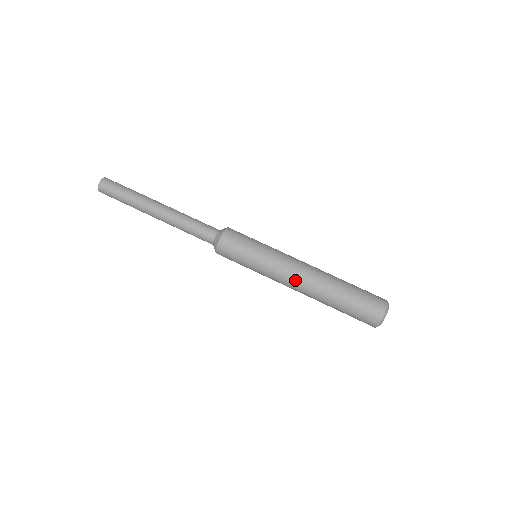
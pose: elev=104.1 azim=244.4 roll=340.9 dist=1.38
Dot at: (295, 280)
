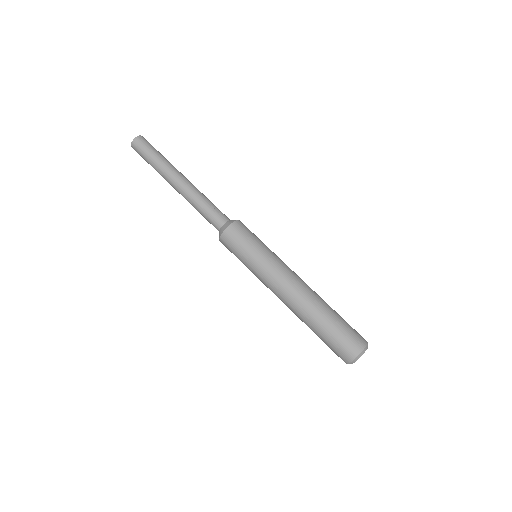
Dot at: (288, 288)
